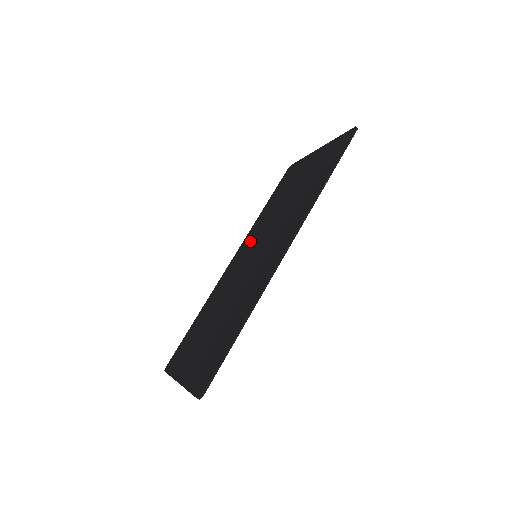
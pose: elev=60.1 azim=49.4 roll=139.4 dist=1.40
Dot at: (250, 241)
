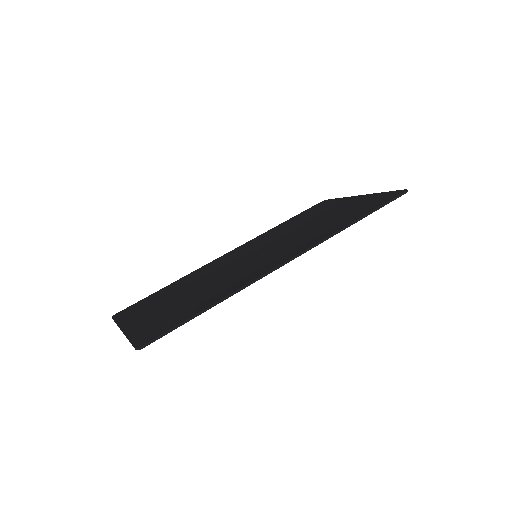
Dot at: (256, 243)
